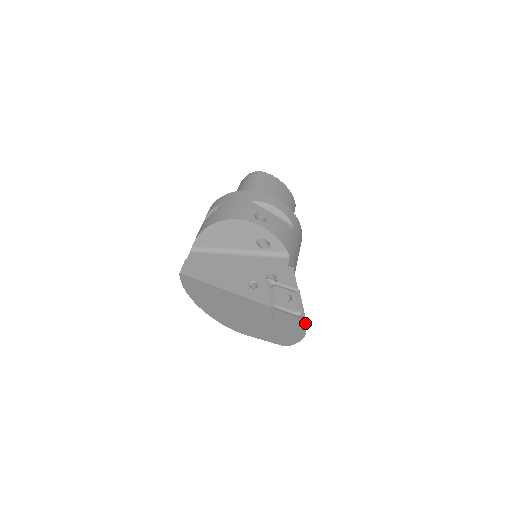
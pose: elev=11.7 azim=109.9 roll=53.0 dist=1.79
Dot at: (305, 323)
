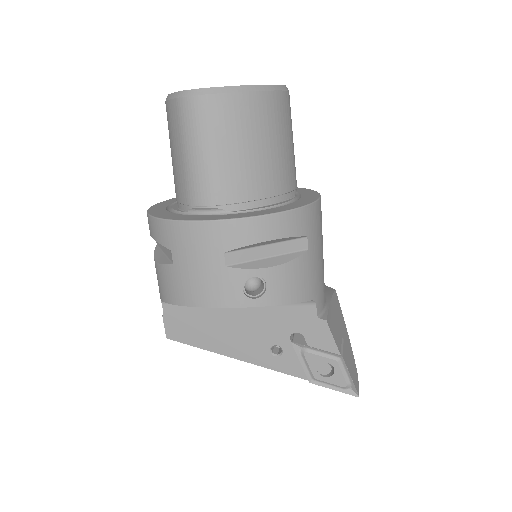
Dot at: (358, 392)
